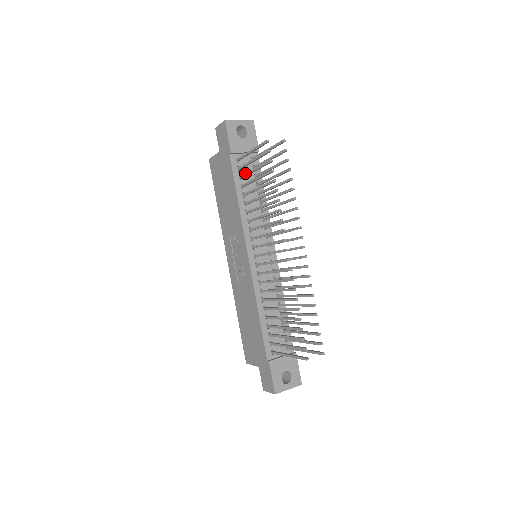
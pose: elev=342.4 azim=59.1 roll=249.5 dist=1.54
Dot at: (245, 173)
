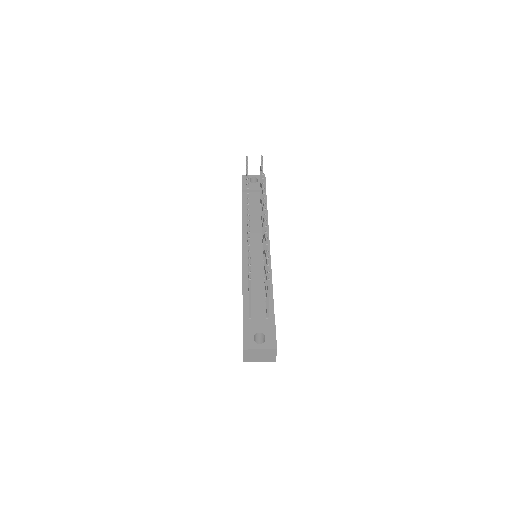
Dot at: occluded
